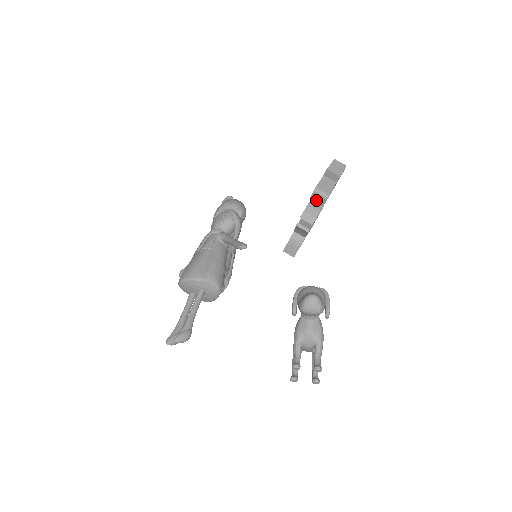
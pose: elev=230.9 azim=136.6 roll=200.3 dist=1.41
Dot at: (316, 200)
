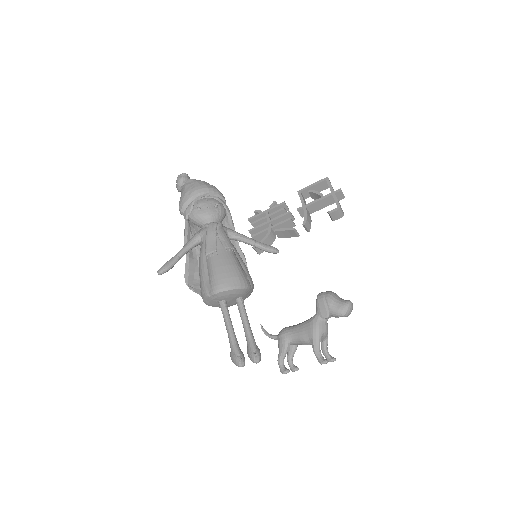
Dot at: (334, 216)
